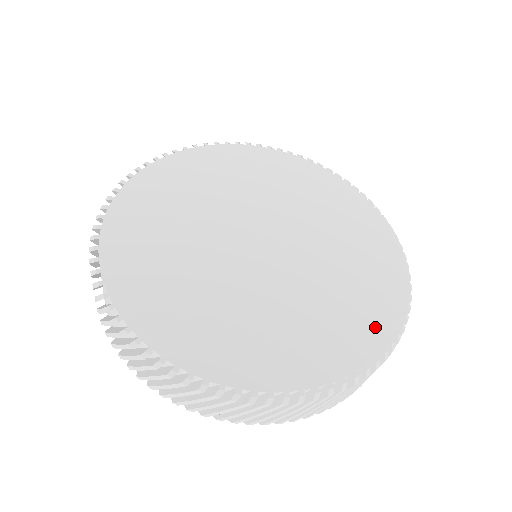
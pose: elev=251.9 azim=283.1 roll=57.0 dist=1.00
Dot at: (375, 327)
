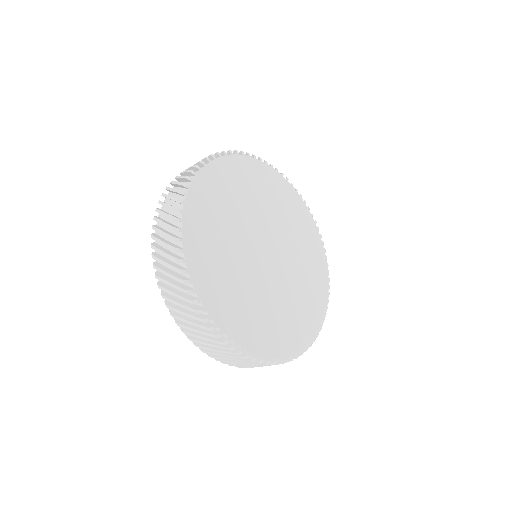
Dot at: (296, 340)
